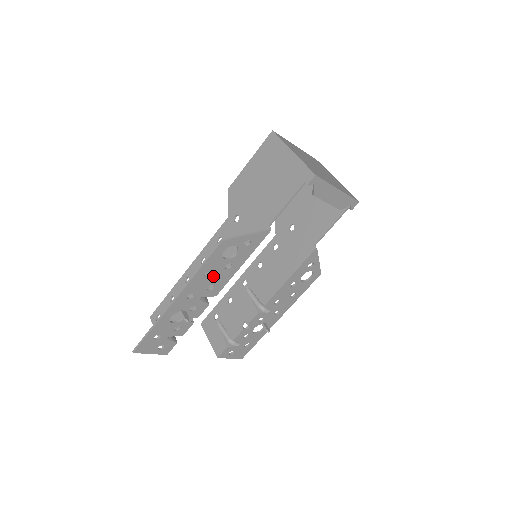
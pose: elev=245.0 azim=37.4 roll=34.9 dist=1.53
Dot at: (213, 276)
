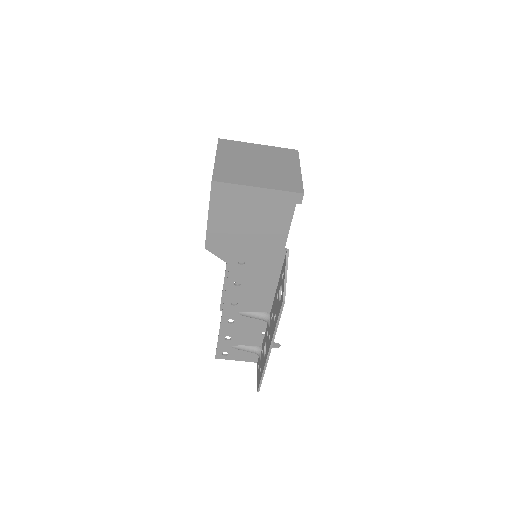
Dot at: occluded
